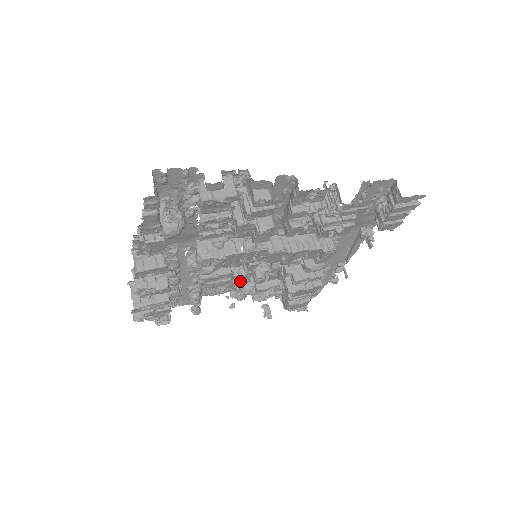
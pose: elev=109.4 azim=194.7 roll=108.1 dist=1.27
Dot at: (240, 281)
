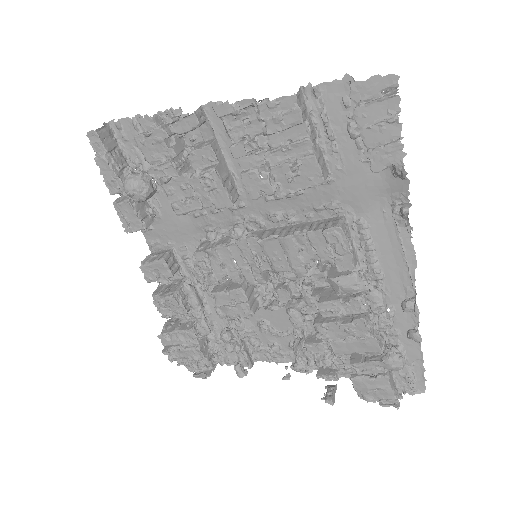
Dot at: (293, 337)
